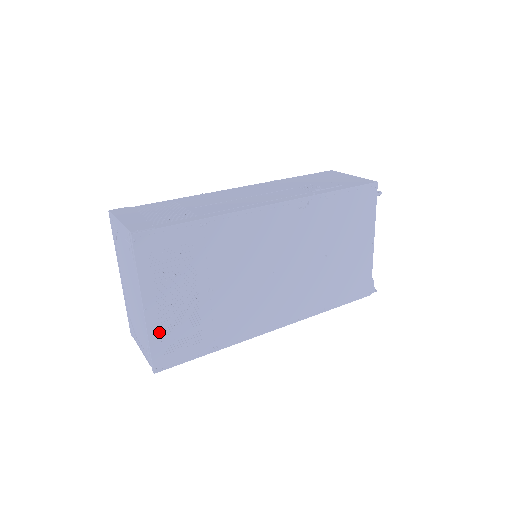
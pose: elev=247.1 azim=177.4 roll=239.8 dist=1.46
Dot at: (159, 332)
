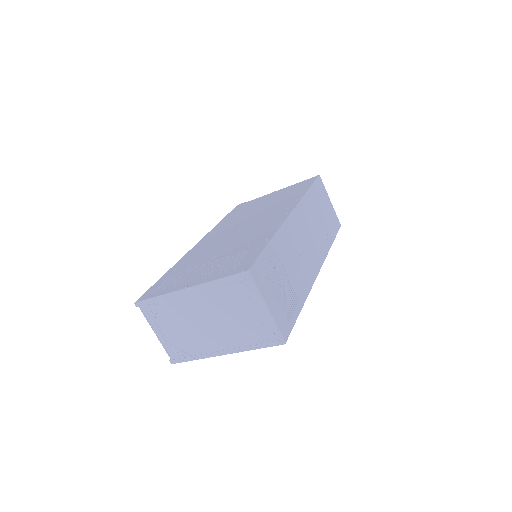
Dot at: occluded
